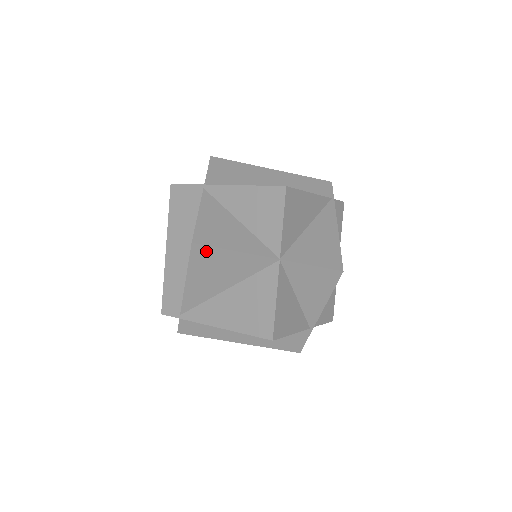
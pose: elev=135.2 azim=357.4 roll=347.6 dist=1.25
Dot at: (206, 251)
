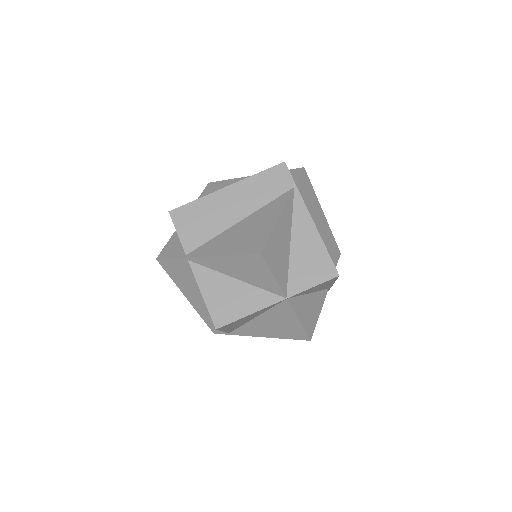
Dot at: (229, 324)
